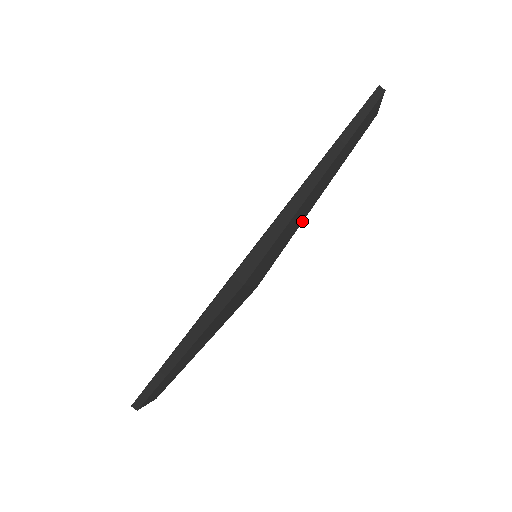
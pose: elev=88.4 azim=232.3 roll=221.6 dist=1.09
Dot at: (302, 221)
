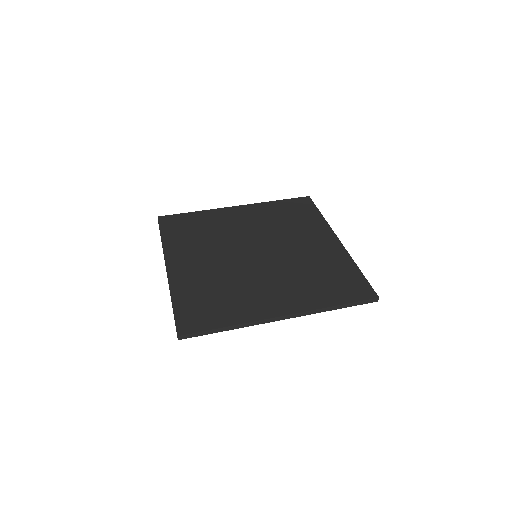
Dot at: occluded
